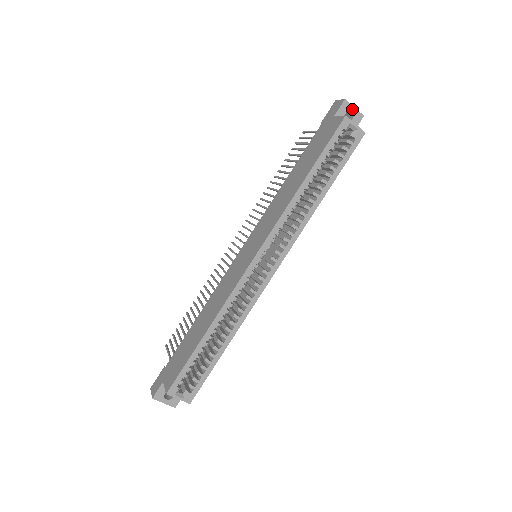
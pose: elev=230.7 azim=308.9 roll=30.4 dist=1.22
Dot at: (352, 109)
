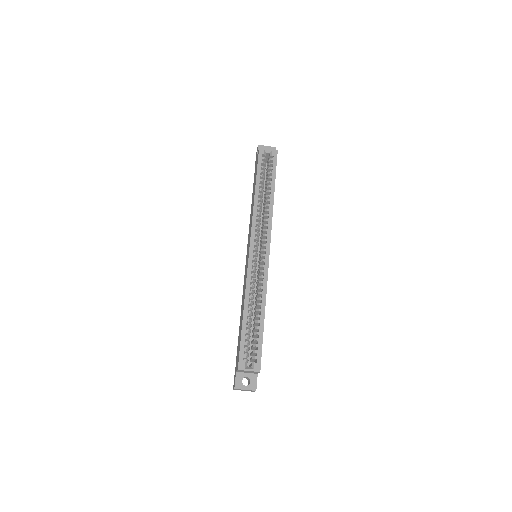
Dot at: occluded
